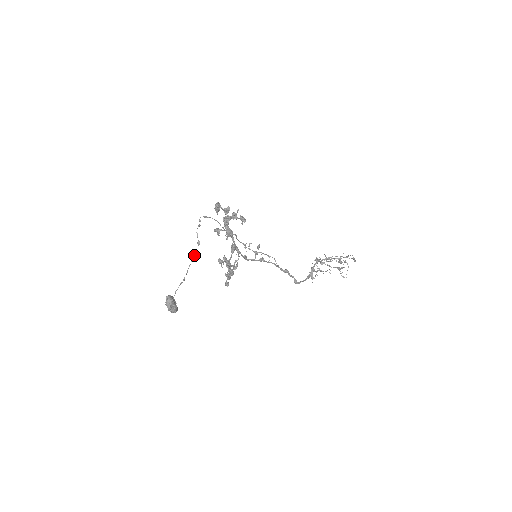
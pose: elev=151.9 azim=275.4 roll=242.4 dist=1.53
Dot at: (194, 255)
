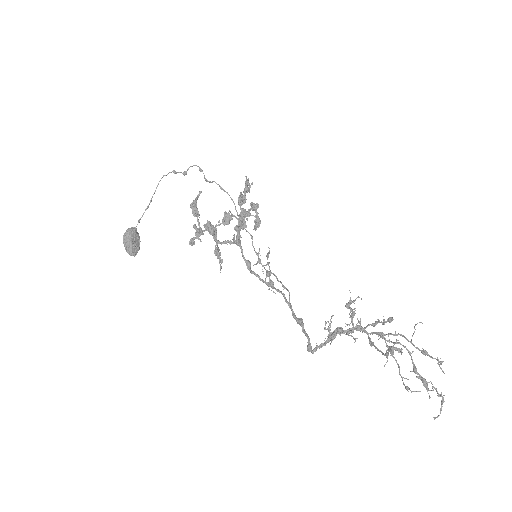
Dot at: (170, 172)
